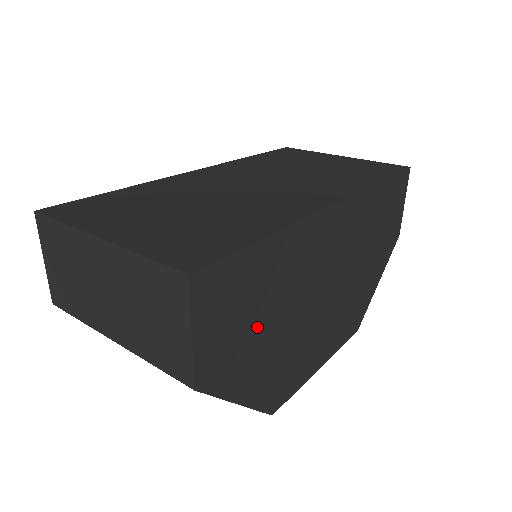
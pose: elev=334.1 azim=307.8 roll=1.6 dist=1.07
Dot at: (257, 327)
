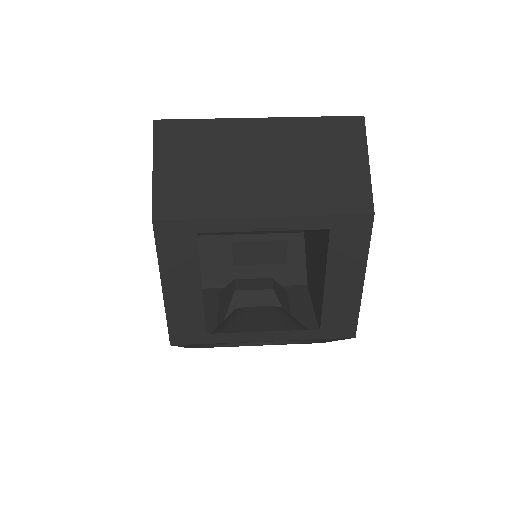
Dot at: occluded
